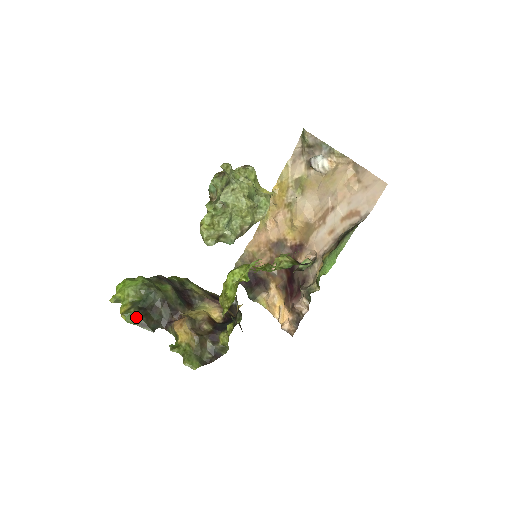
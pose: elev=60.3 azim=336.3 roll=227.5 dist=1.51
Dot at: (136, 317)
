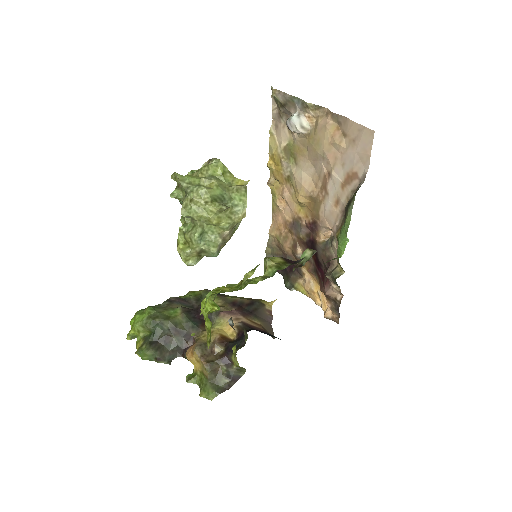
Dot at: (149, 353)
